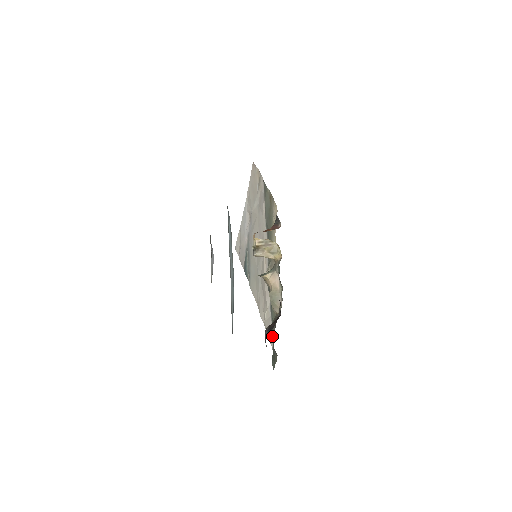
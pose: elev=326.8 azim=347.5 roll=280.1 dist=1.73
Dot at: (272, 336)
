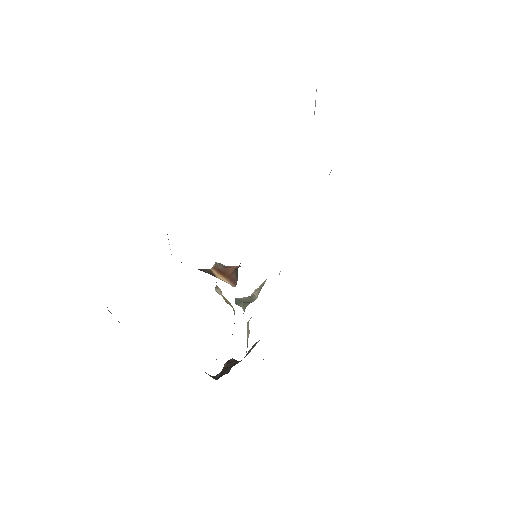
Dot at: occluded
